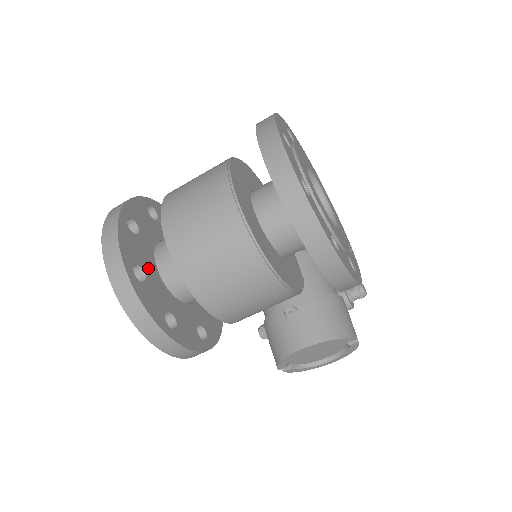
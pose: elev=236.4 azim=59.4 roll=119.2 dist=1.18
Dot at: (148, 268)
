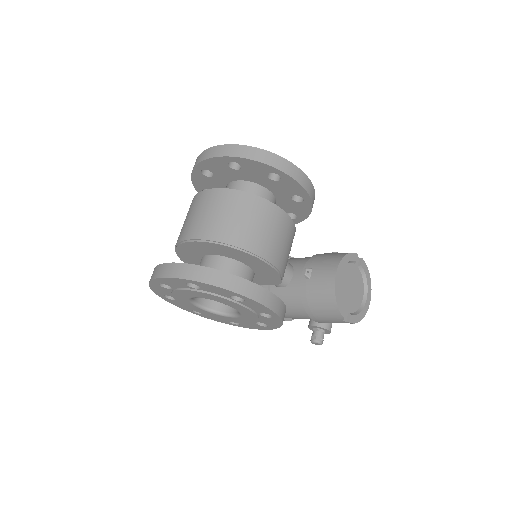
Dot at: occluded
